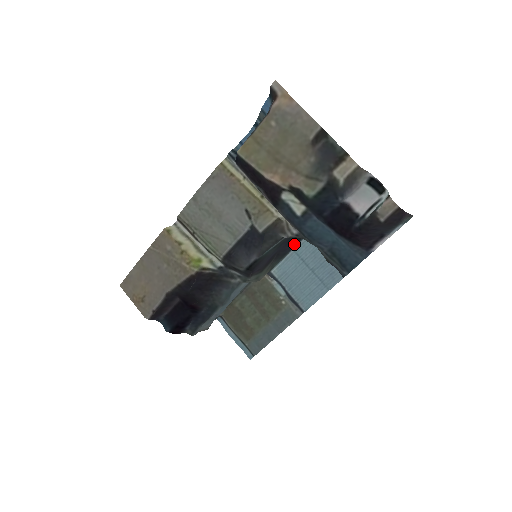
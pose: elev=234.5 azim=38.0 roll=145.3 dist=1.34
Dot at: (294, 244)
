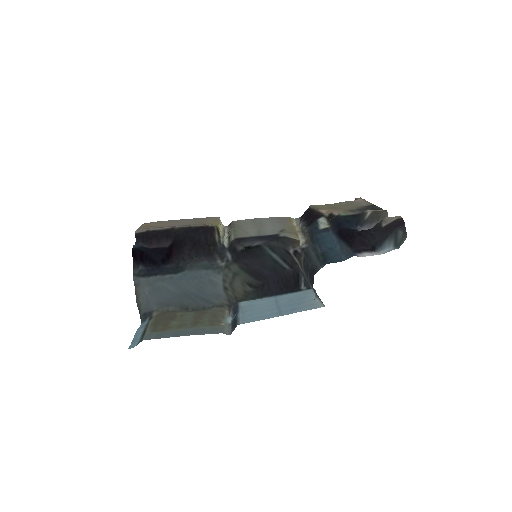
Dot at: (280, 293)
